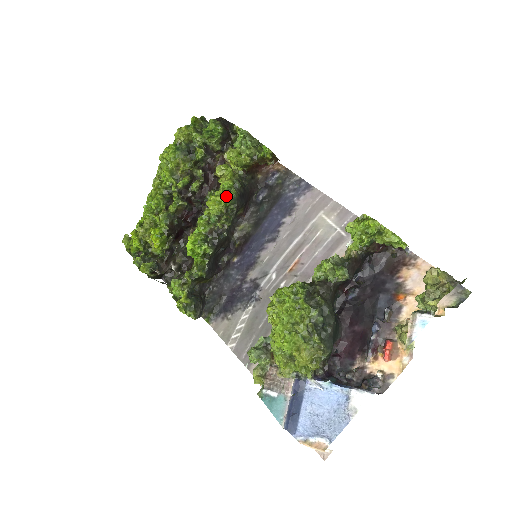
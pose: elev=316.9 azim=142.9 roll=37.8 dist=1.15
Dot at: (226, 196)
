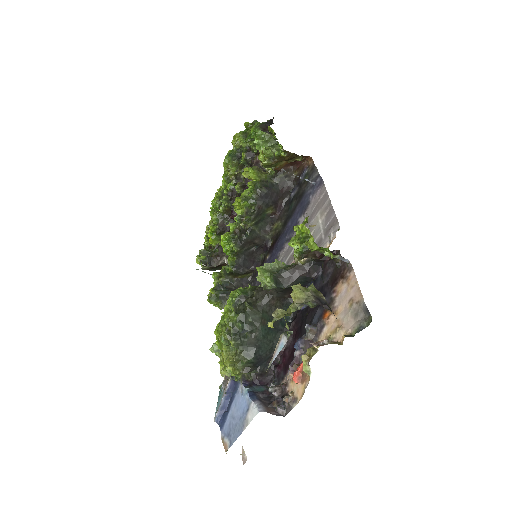
Dot at: occluded
